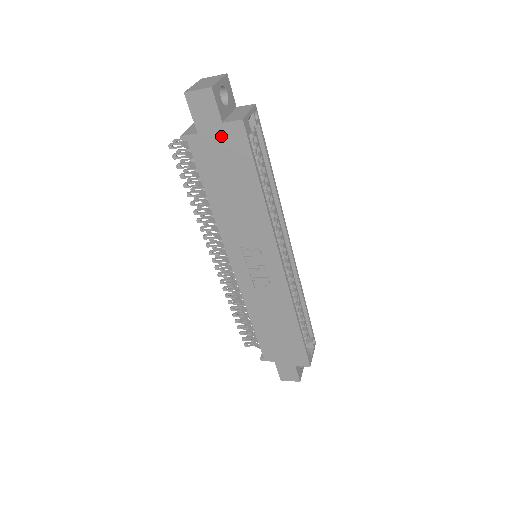
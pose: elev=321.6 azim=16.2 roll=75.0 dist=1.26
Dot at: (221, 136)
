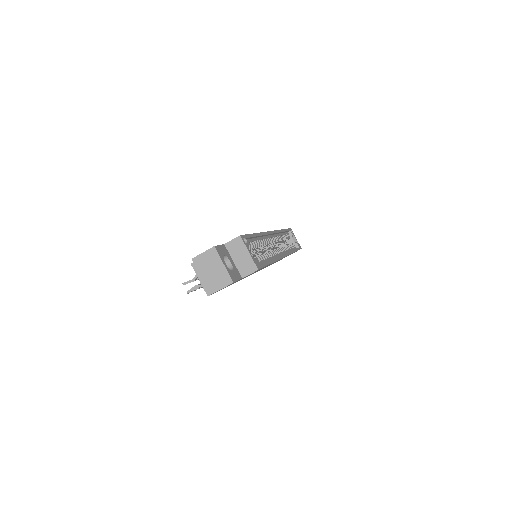
Dot at: occluded
